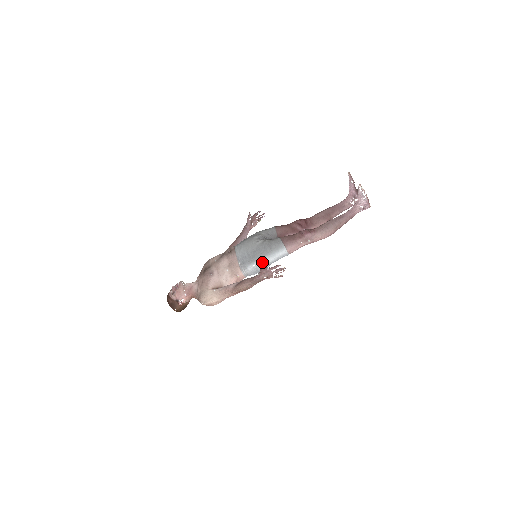
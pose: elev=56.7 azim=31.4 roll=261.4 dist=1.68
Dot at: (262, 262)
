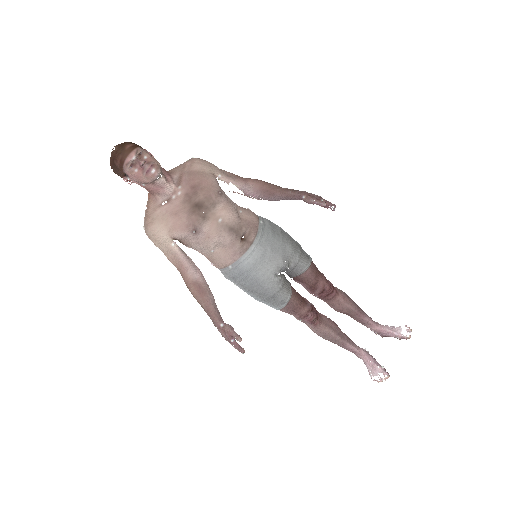
Dot at: (246, 292)
